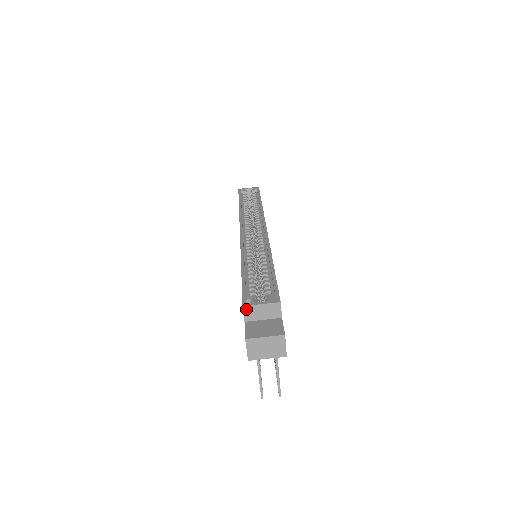
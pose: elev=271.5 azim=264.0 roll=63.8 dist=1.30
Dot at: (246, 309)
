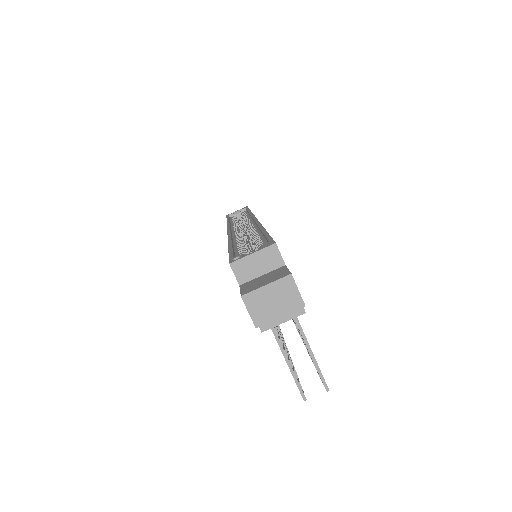
Dot at: (235, 267)
